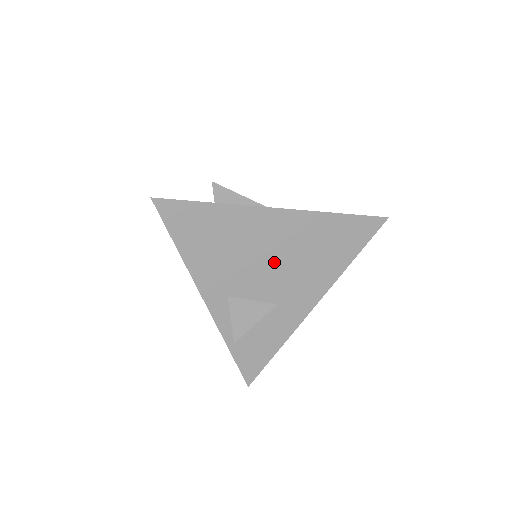
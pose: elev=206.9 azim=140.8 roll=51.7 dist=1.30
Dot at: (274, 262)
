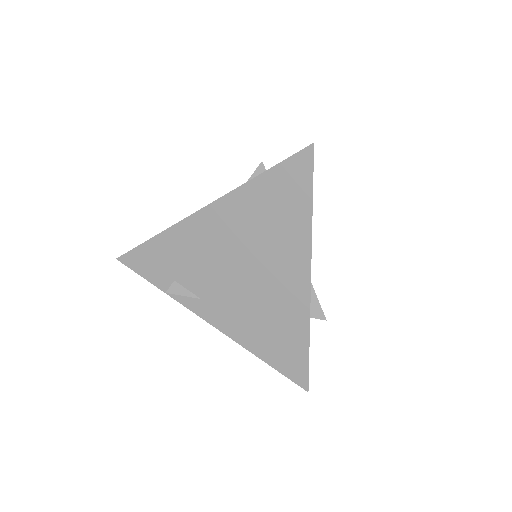
Dot at: occluded
